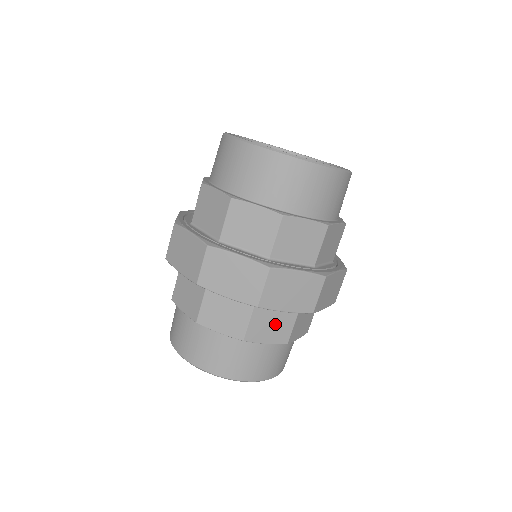
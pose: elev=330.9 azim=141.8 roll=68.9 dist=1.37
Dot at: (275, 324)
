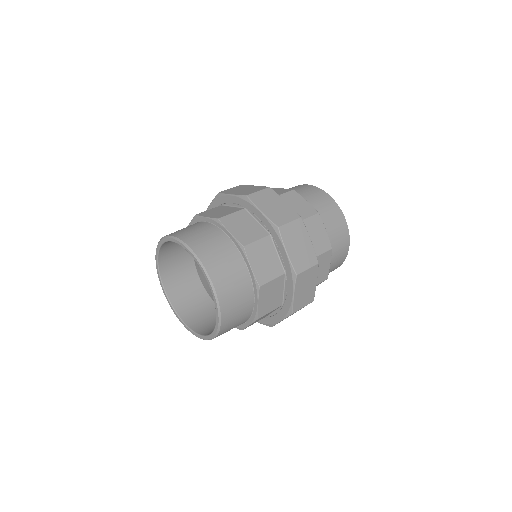
Dot at: (246, 229)
